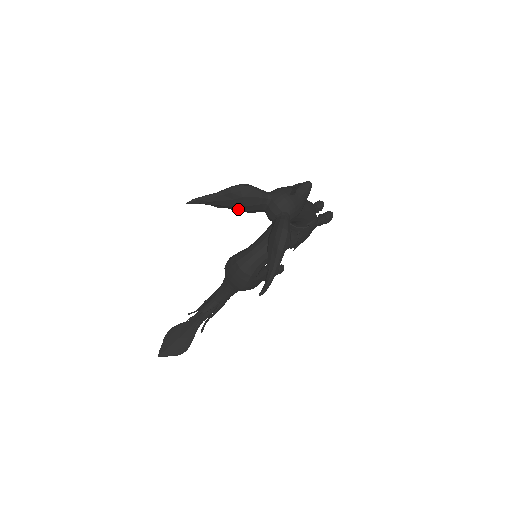
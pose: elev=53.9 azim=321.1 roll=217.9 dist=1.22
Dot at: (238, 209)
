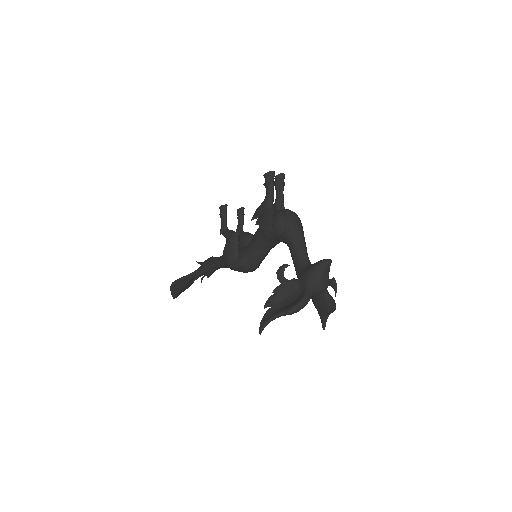
Dot at: occluded
